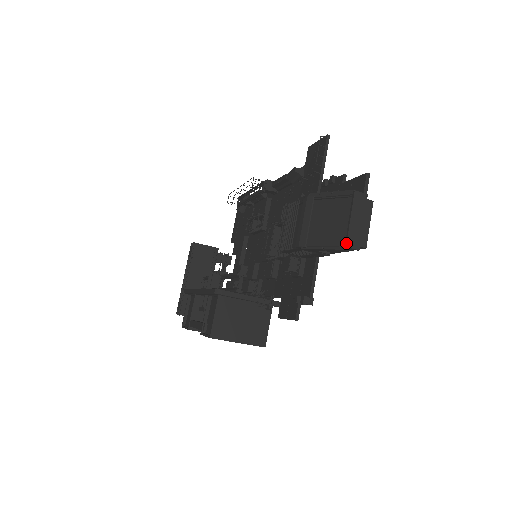
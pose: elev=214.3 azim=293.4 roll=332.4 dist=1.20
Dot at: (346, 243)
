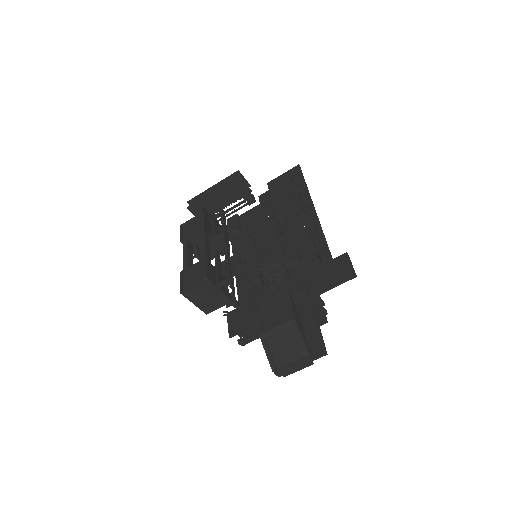
Dot at: (276, 372)
